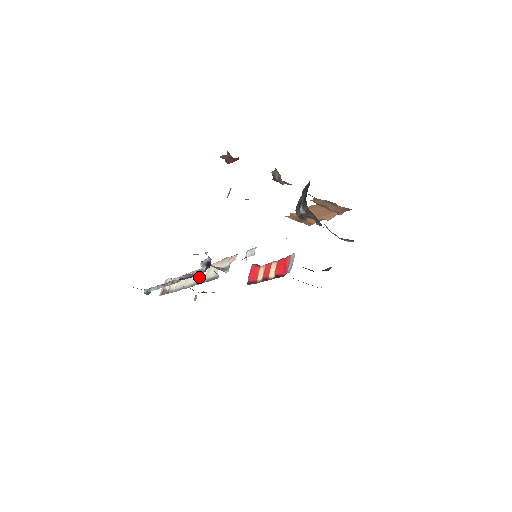
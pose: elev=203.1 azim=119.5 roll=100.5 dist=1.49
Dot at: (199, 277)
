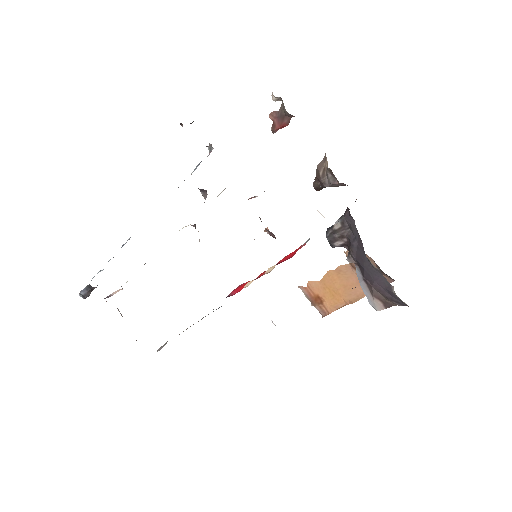
Dot at: occluded
